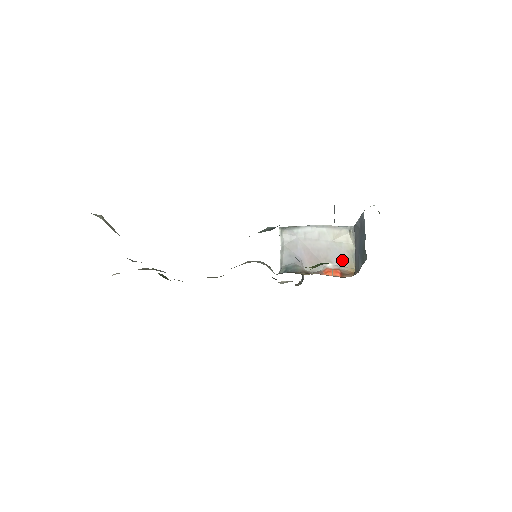
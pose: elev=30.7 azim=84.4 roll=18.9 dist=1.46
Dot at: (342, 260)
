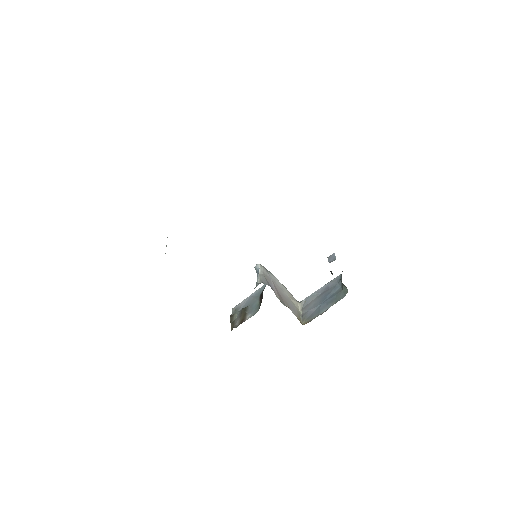
Dot at: (295, 313)
